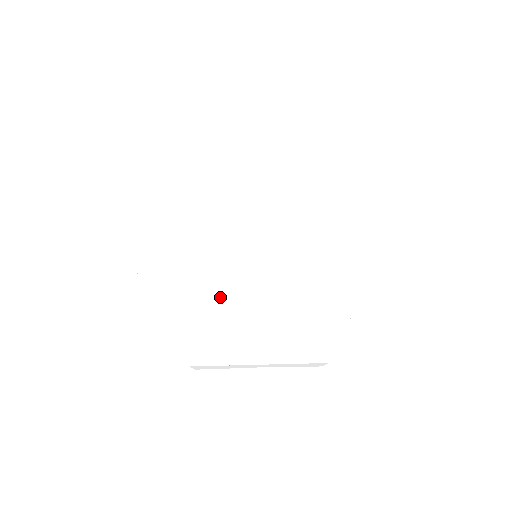
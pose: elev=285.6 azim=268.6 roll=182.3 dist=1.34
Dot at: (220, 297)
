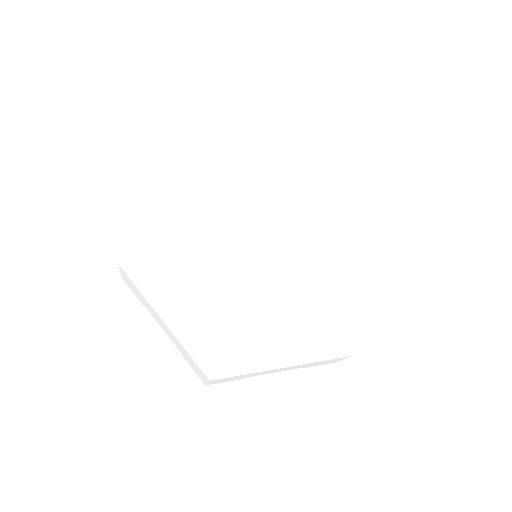
Dot at: (231, 301)
